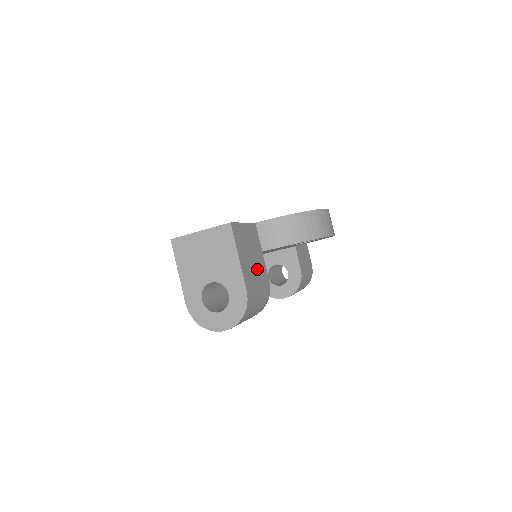
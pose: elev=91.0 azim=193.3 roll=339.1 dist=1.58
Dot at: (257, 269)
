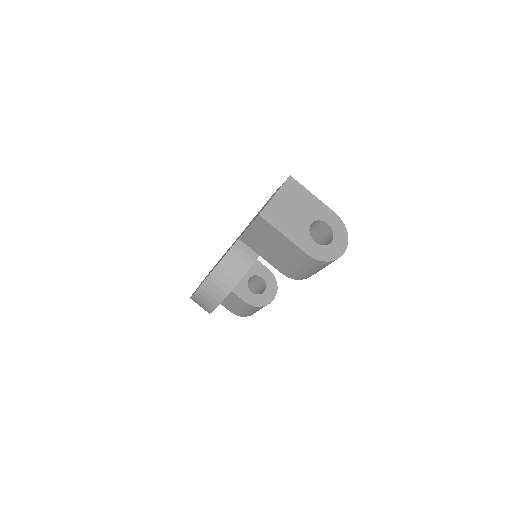
Dot at: occluded
